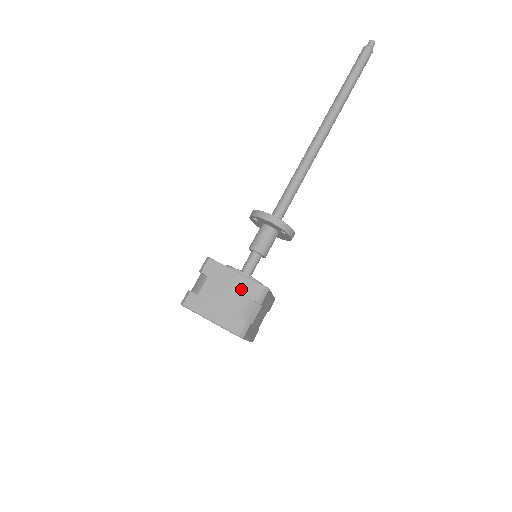
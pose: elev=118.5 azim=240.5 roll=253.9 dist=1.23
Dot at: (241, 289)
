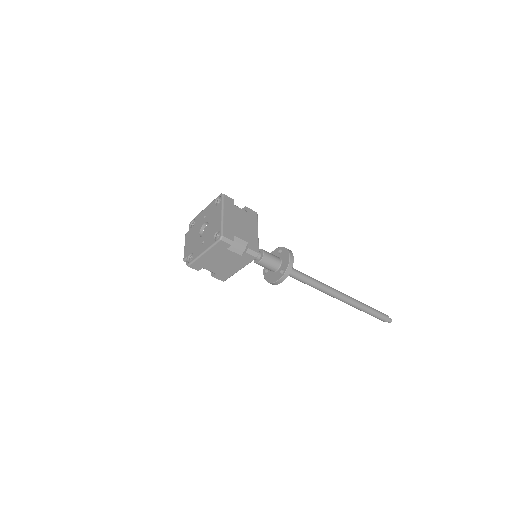
Dot at: (250, 236)
